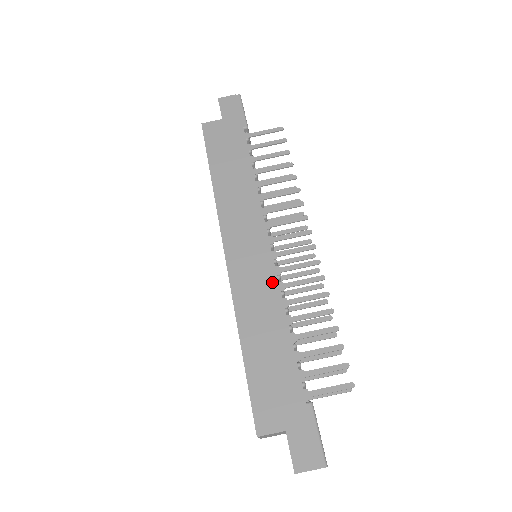
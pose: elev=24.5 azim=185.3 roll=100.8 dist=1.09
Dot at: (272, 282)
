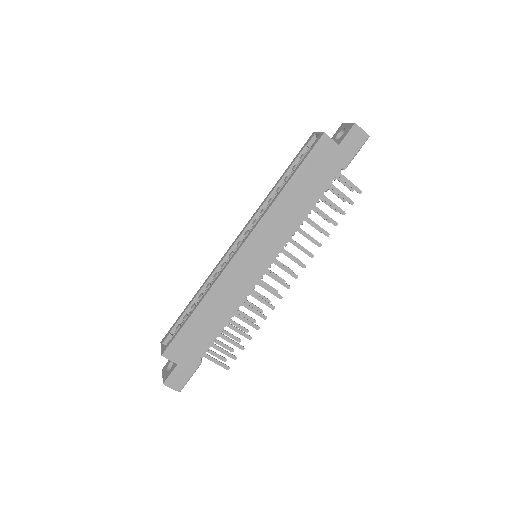
Dot at: (247, 289)
